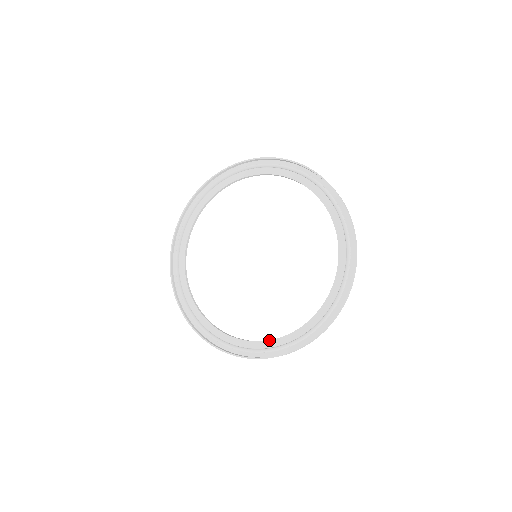
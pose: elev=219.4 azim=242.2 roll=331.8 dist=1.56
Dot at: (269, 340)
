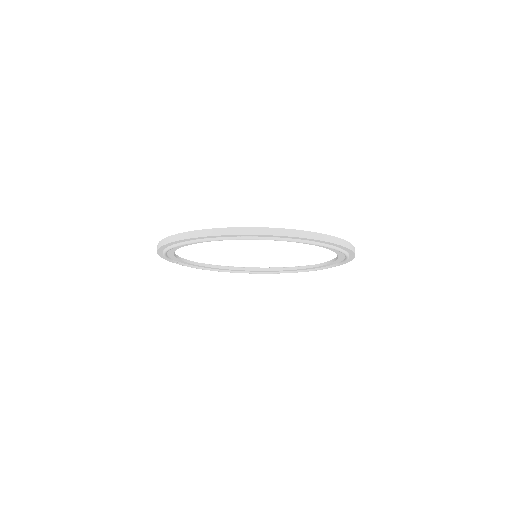
Dot at: occluded
